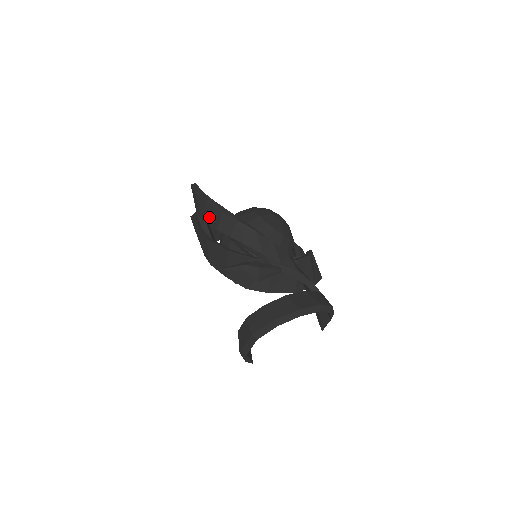
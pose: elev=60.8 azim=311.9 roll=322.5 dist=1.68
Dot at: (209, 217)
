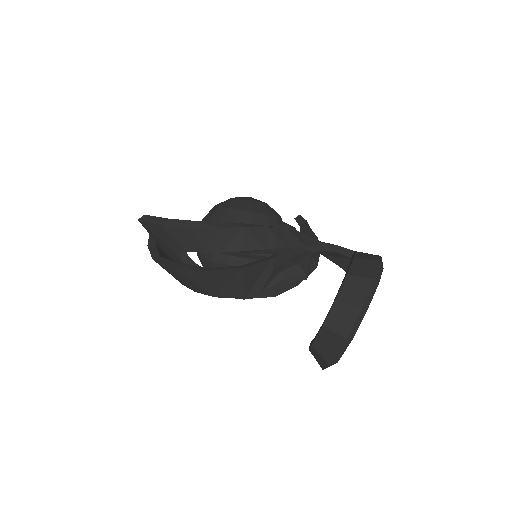
Dot at: (202, 244)
